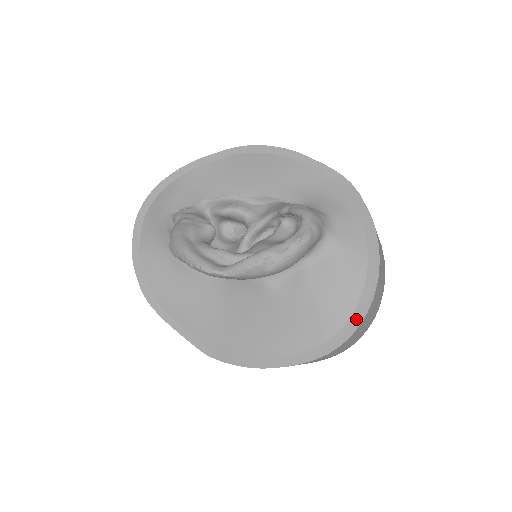
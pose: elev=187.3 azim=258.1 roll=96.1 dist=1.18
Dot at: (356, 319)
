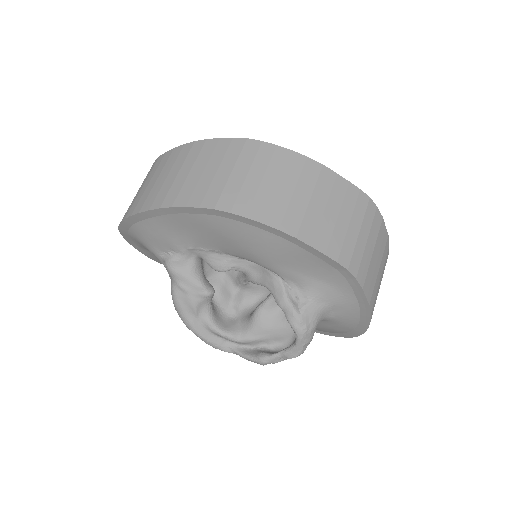
Dot at: (342, 335)
